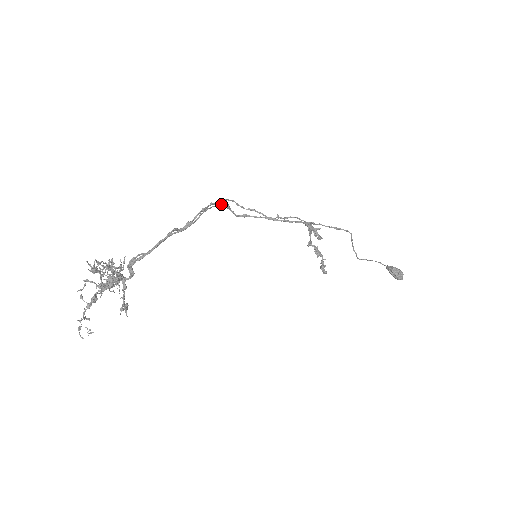
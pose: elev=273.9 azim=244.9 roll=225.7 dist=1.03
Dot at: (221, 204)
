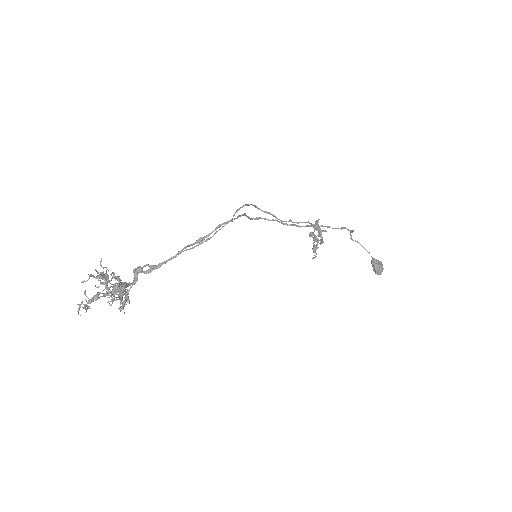
Dot at: (239, 216)
